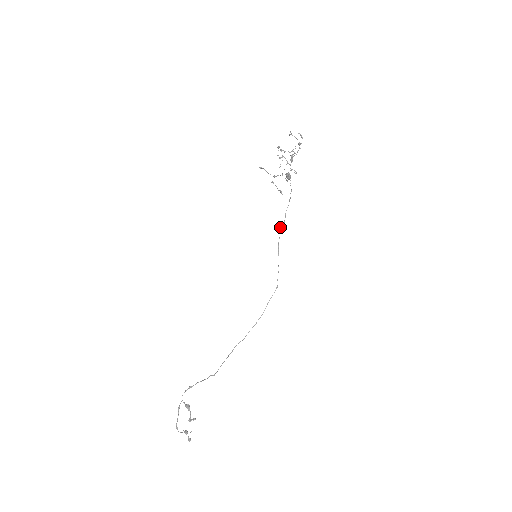
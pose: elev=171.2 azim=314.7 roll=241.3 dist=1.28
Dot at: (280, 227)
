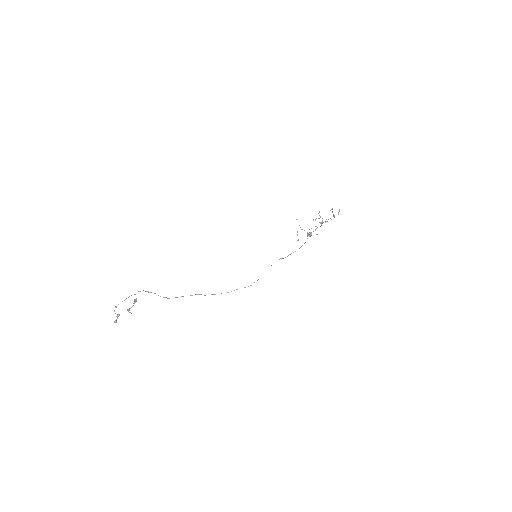
Dot at: (280, 258)
